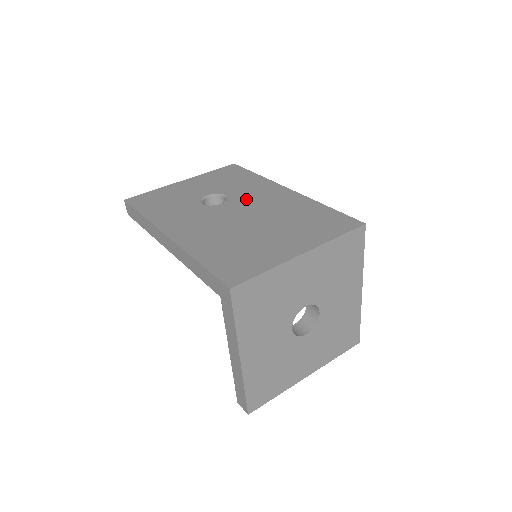
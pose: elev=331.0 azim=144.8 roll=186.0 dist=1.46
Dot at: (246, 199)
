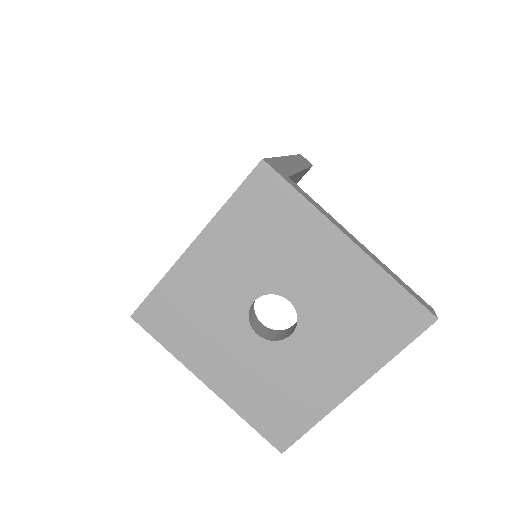
Dot at: occluded
